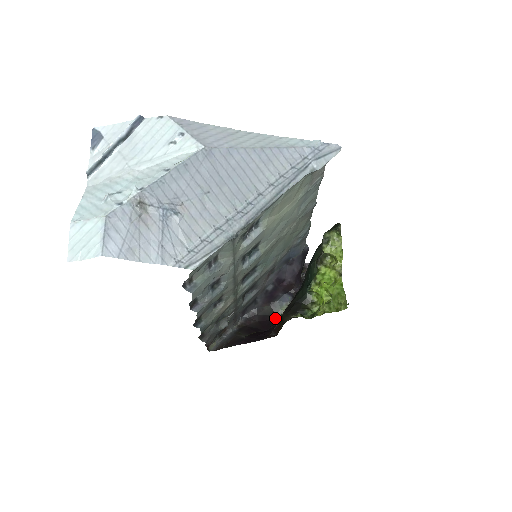
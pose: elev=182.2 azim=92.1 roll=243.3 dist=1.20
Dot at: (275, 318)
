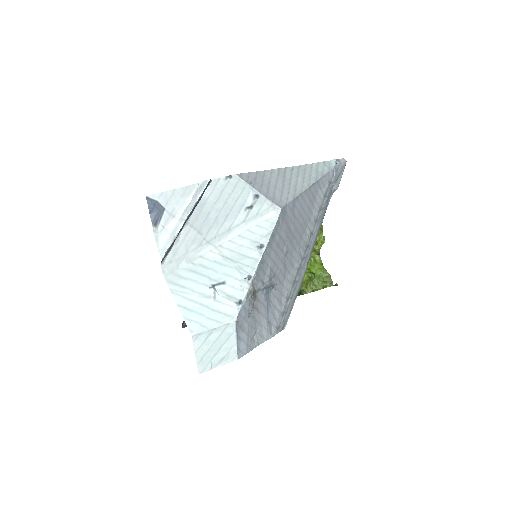
Dot at: occluded
